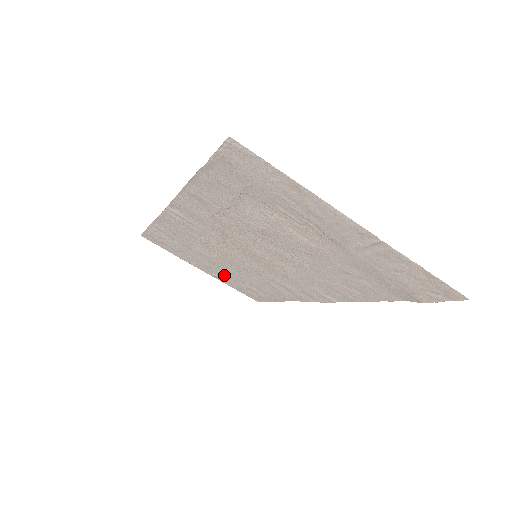
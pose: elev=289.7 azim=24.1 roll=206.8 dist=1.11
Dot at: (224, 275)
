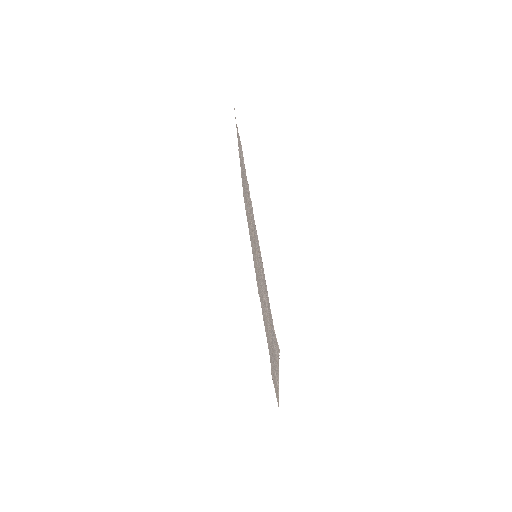
Dot at: occluded
